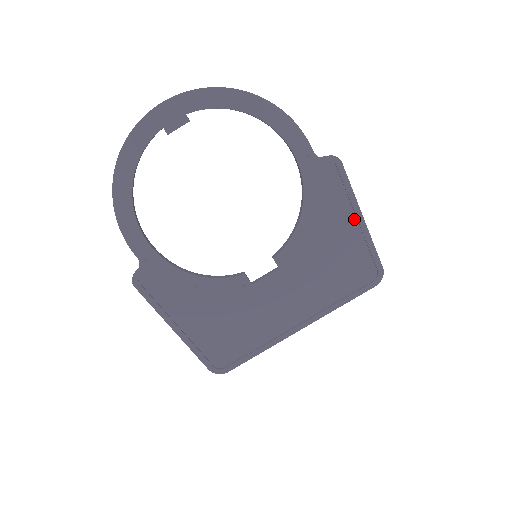
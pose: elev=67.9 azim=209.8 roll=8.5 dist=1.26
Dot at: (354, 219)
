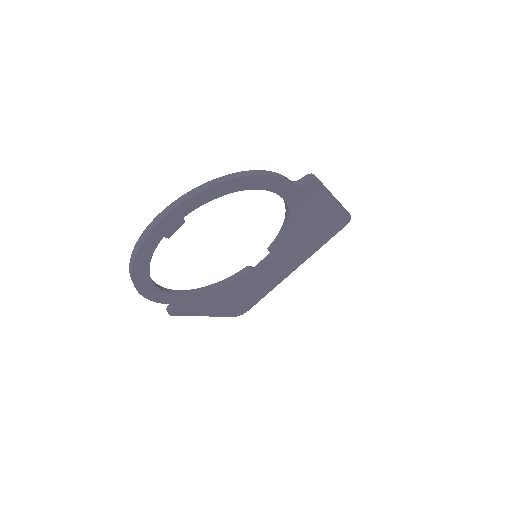
Dot at: (329, 202)
